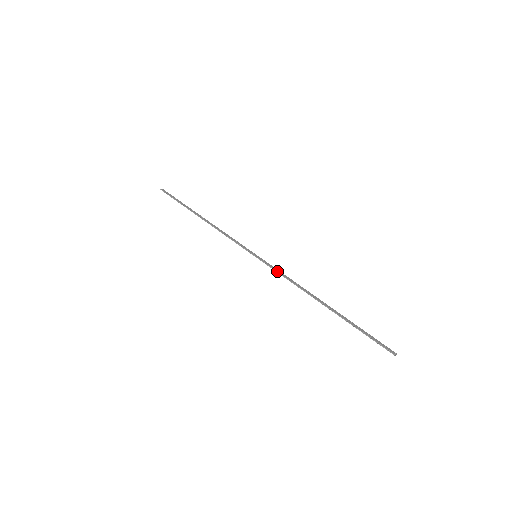
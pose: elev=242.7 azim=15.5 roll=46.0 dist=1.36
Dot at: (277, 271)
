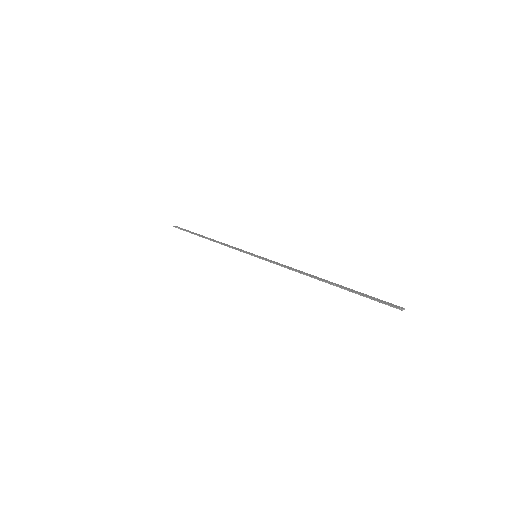
Dot at: (275, 263)
